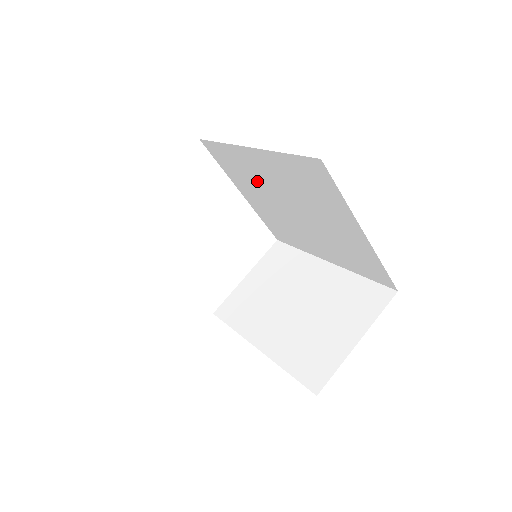
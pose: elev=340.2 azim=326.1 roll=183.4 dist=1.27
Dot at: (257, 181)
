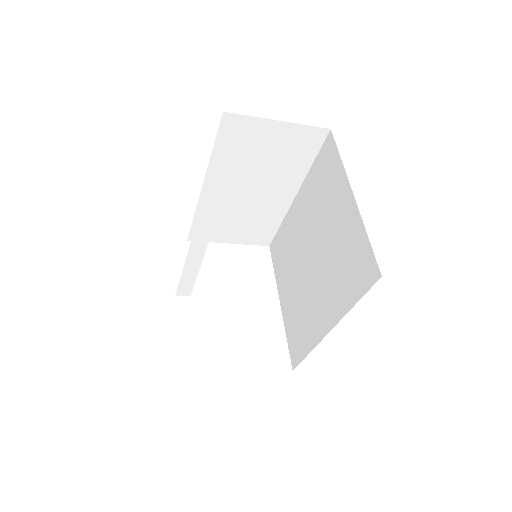
Dot at: (294, 248)
